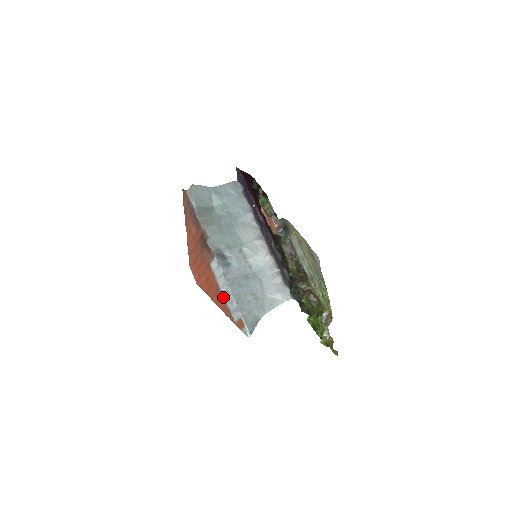
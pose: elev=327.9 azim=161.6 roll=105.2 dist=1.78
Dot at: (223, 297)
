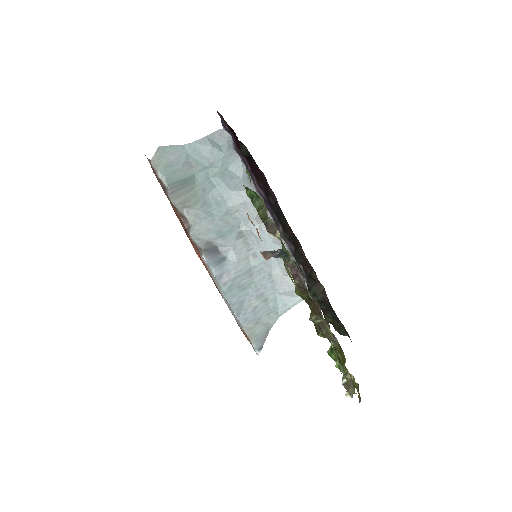
Dot at: (223, 298)
